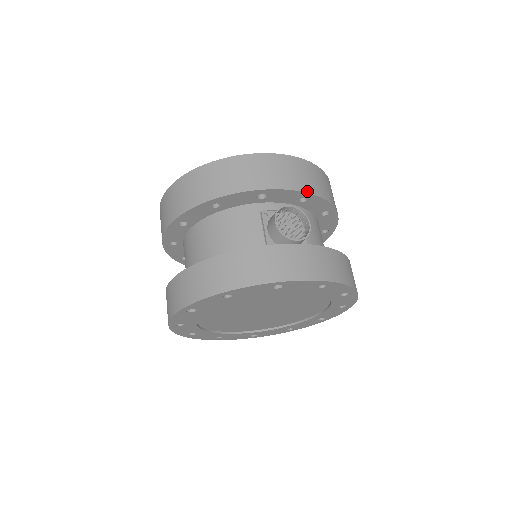
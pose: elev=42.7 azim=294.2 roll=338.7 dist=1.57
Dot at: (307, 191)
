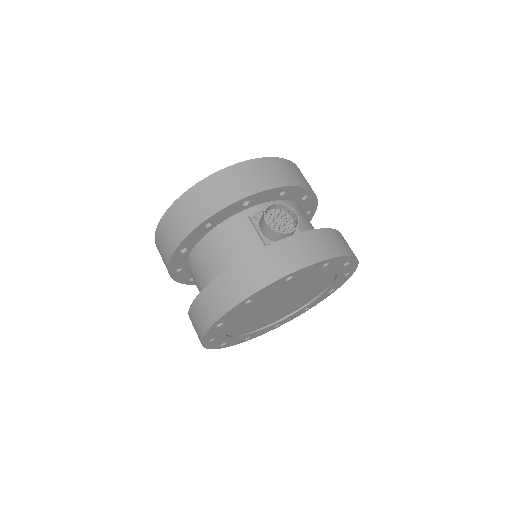
Dot at: (283, 185)
